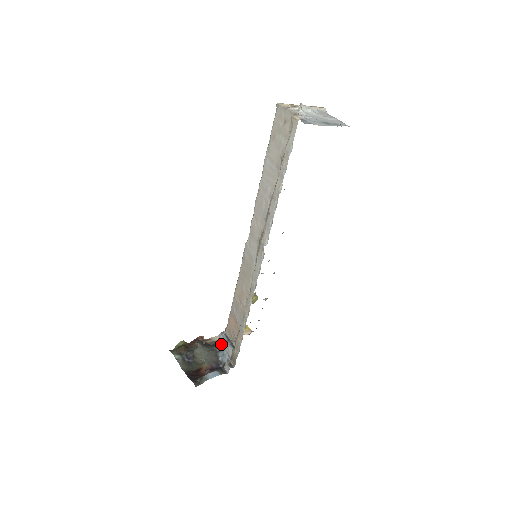
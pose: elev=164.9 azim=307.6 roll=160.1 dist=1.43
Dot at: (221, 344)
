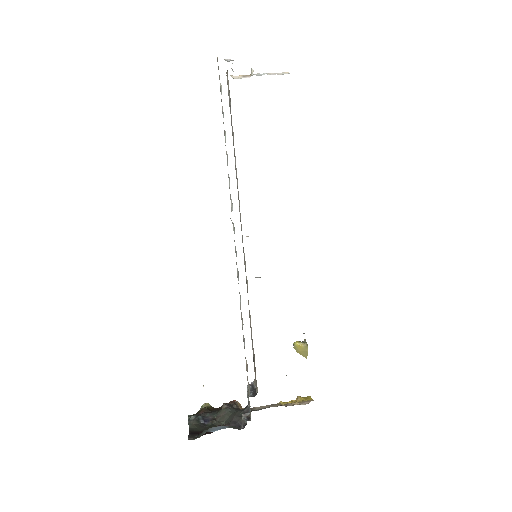
Dot at: occluded
